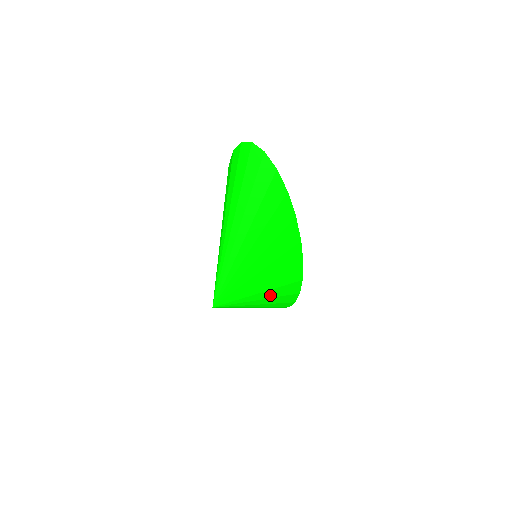
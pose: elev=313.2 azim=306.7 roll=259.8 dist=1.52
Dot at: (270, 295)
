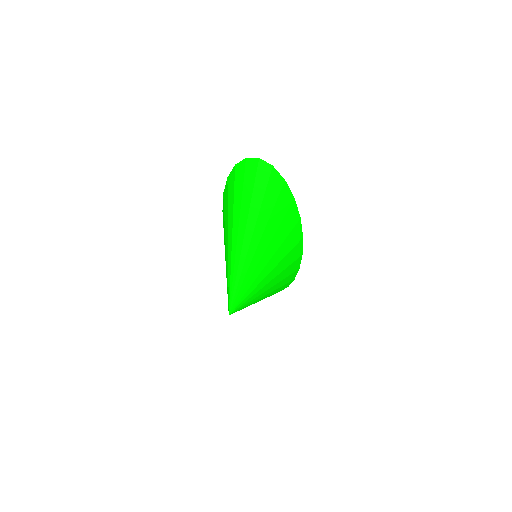
Dot at: (273, 289)
